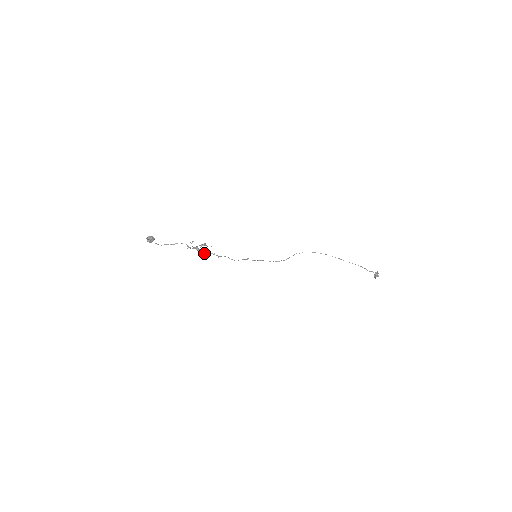
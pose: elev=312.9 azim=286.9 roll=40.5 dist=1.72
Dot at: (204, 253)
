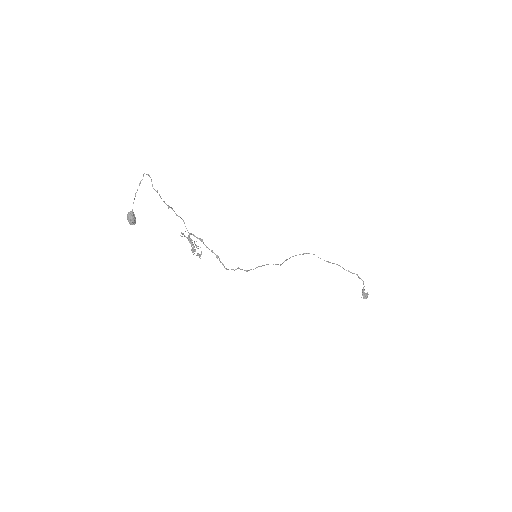
Dot at: occluded
